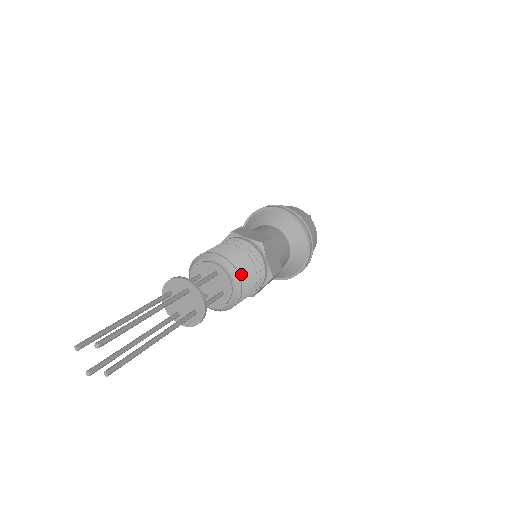
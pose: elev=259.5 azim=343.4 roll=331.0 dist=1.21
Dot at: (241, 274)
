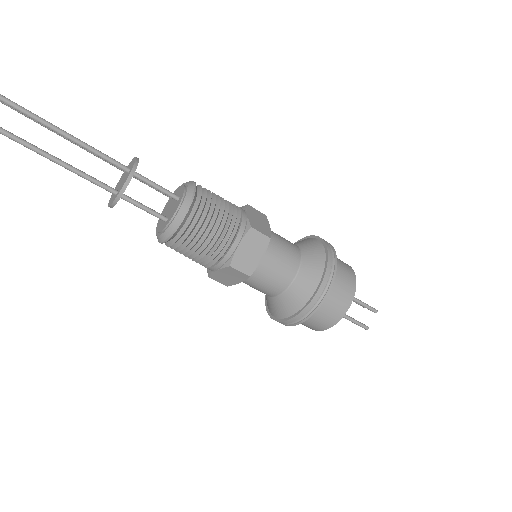
Dot at: (192, 216)
